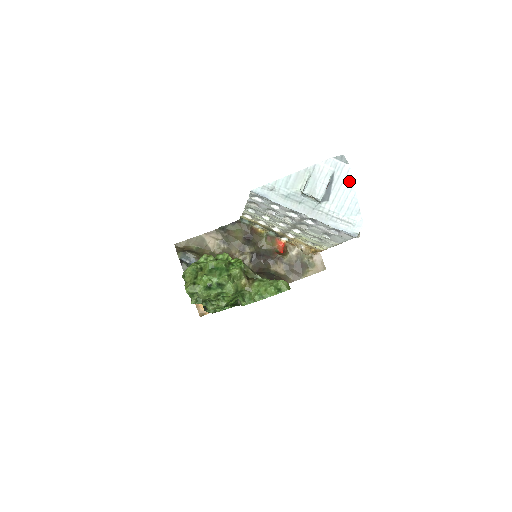
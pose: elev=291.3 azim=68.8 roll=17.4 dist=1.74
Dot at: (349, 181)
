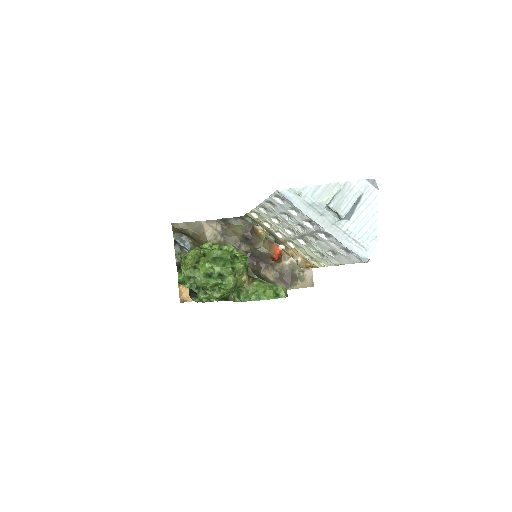
Dot at: (374, 206)
